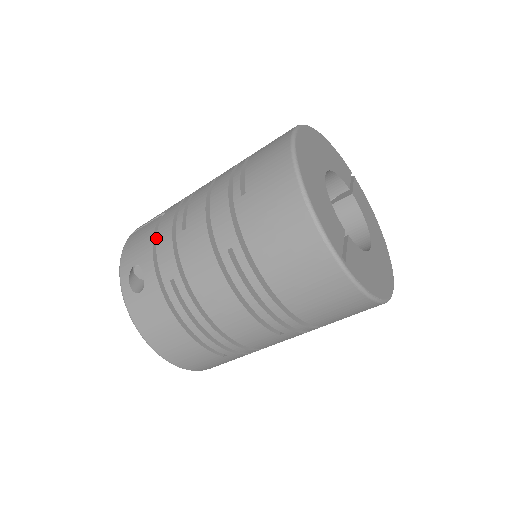
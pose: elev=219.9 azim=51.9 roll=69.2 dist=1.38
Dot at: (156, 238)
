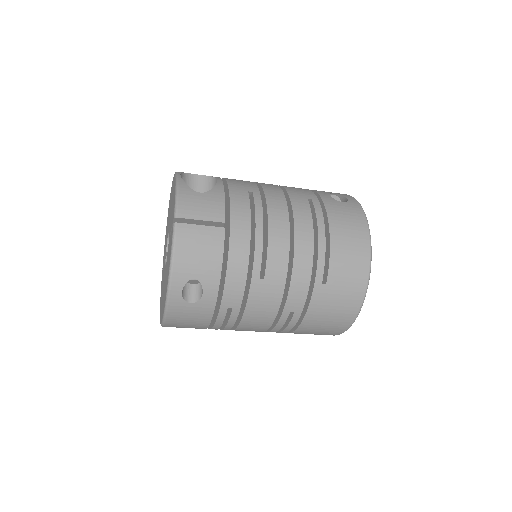
Dot at: (227, 266)
